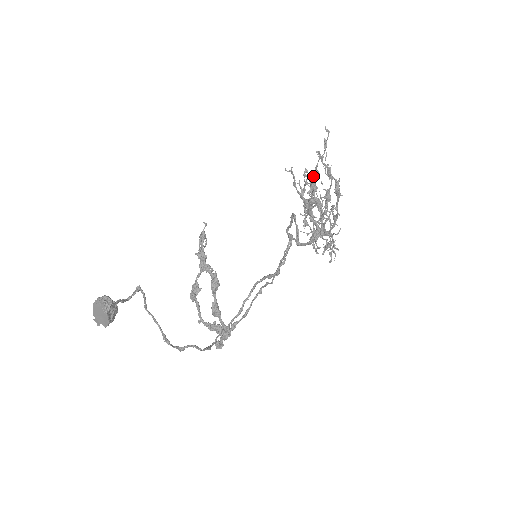
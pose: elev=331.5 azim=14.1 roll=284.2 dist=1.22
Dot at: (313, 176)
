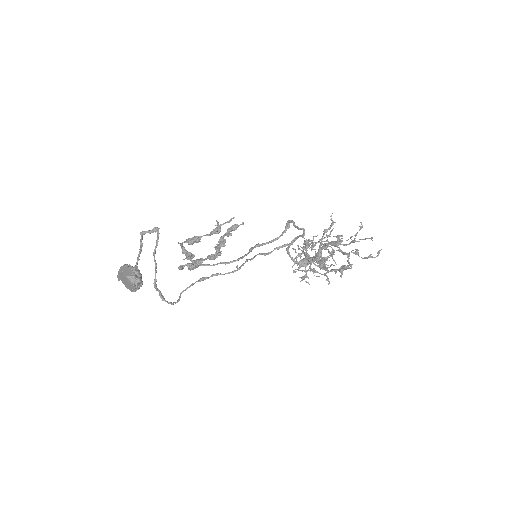
Dot at: occluded
